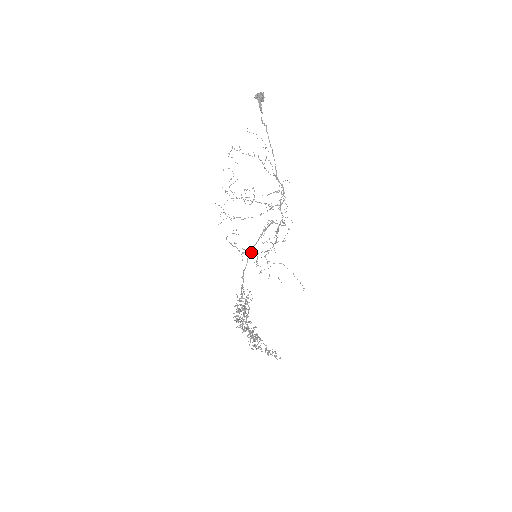
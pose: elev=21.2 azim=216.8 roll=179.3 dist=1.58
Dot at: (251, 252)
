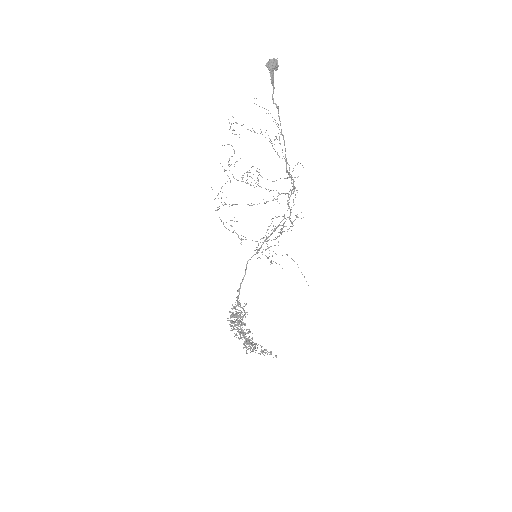
Dot at: occluded
